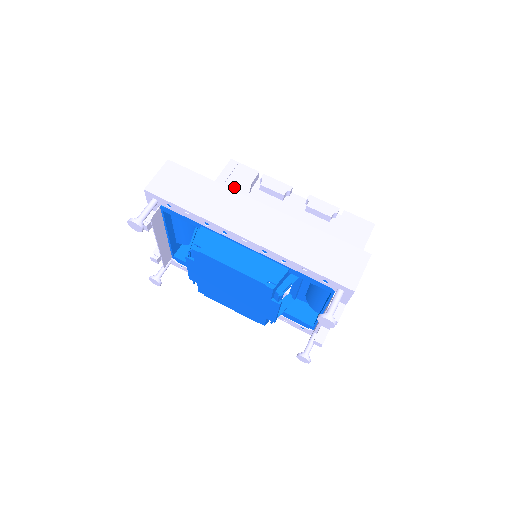
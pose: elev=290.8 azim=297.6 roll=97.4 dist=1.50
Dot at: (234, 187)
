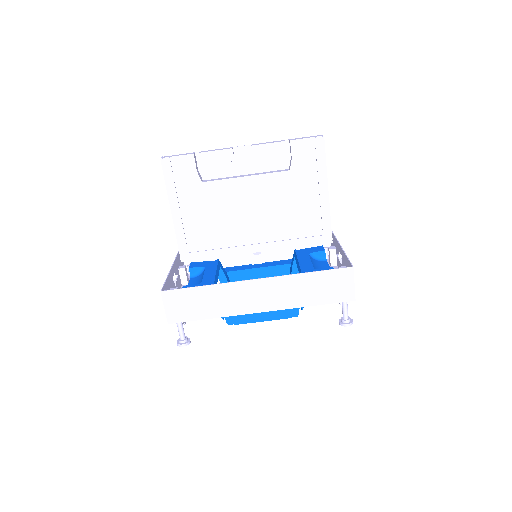
Dot at: (186, 186)
